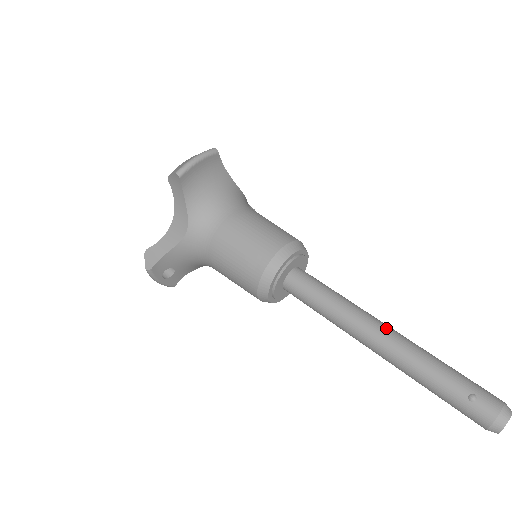
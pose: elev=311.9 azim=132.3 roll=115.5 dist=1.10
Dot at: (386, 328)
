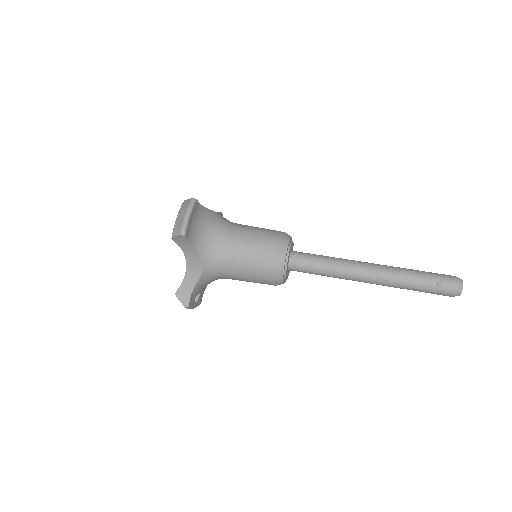
Dot at: (371, 266)
